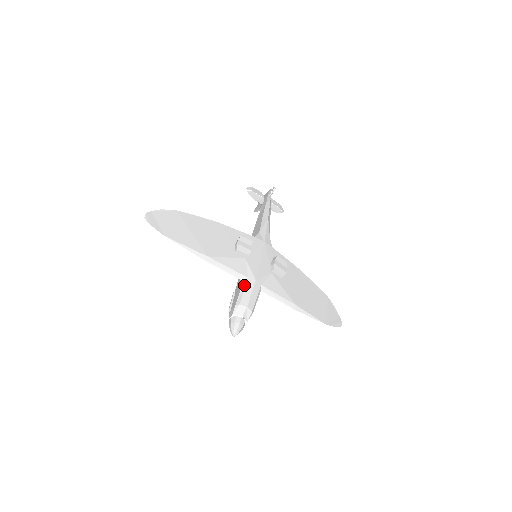
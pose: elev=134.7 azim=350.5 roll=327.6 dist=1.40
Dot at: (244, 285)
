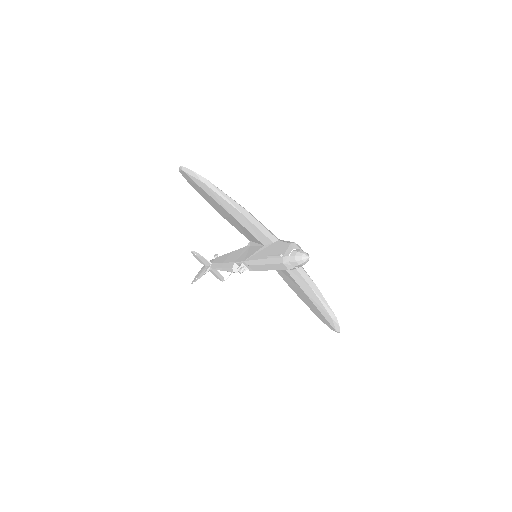
Dot at: (282, 240)
